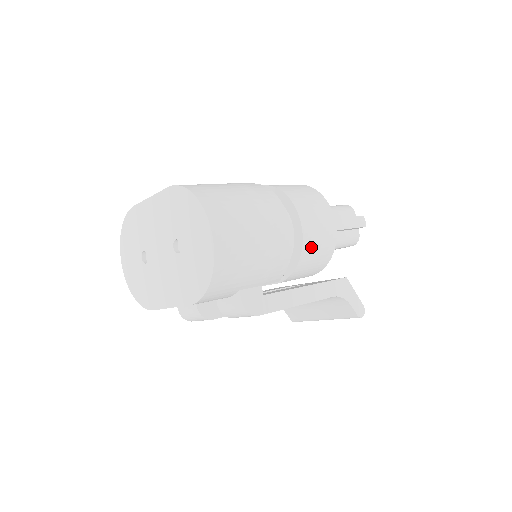
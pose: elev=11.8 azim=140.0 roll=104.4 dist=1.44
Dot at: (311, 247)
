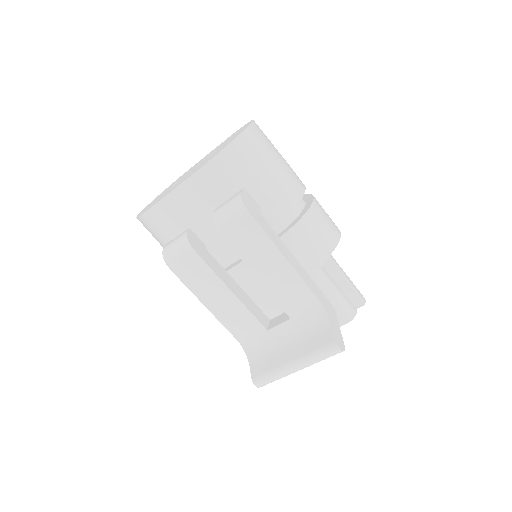
Dot at: (315, 220)
